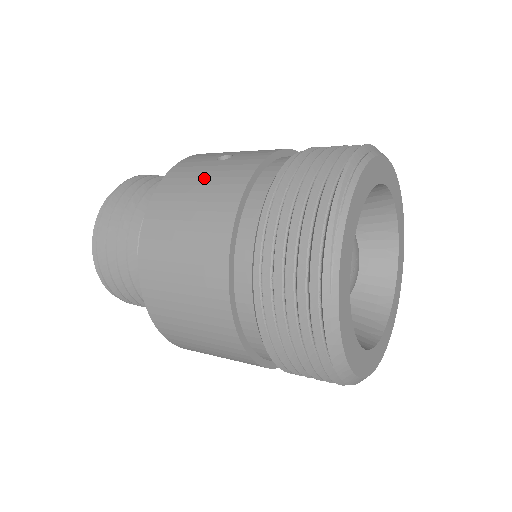
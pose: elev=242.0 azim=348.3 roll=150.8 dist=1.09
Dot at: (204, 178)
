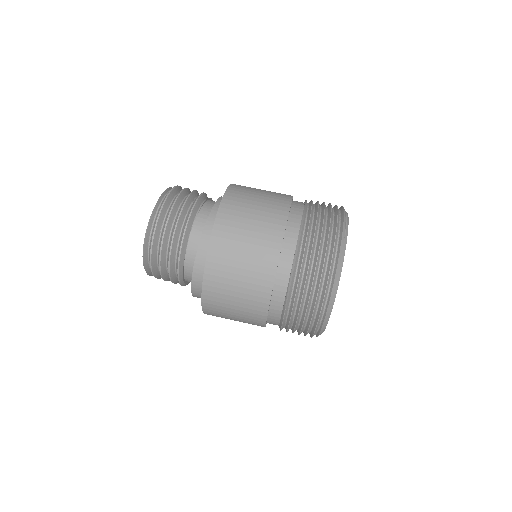
Dot at: (262, 190)
